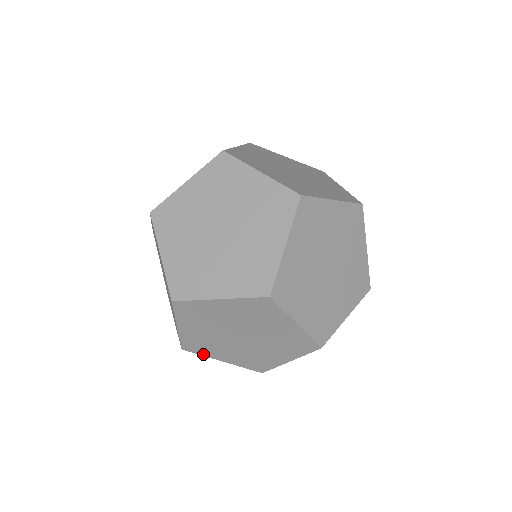
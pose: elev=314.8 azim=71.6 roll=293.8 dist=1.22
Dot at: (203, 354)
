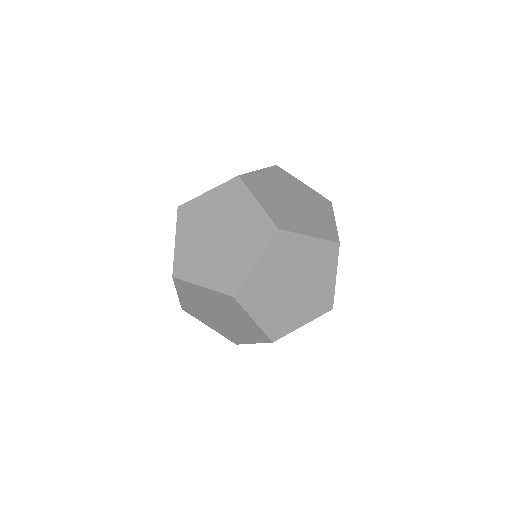
Dot at: occluded
